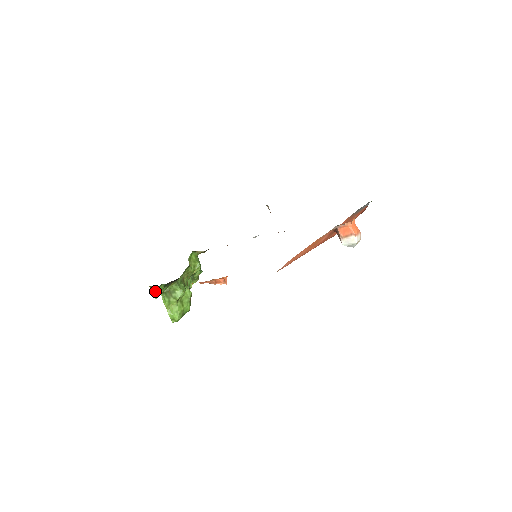
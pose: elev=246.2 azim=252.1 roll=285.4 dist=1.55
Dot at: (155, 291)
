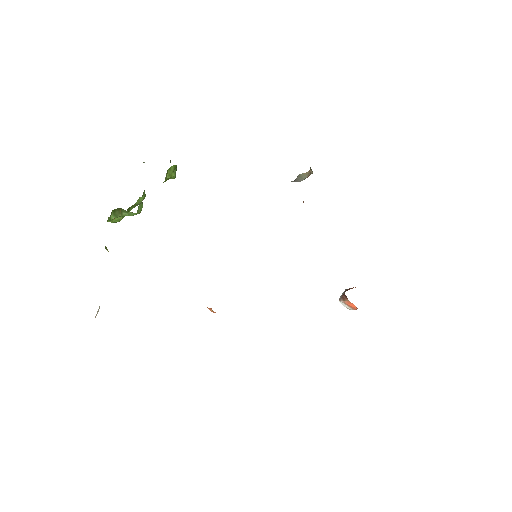
Dot at: occluded
